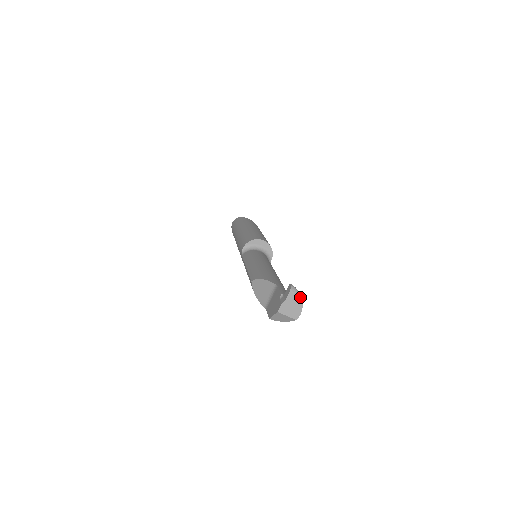
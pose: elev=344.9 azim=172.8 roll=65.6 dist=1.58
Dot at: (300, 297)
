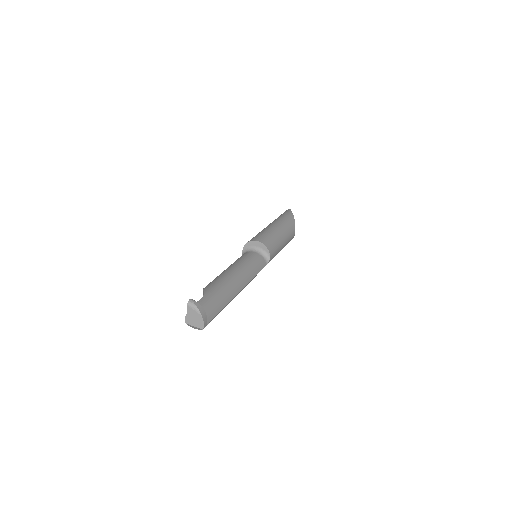
Dot at: (198, 310)
